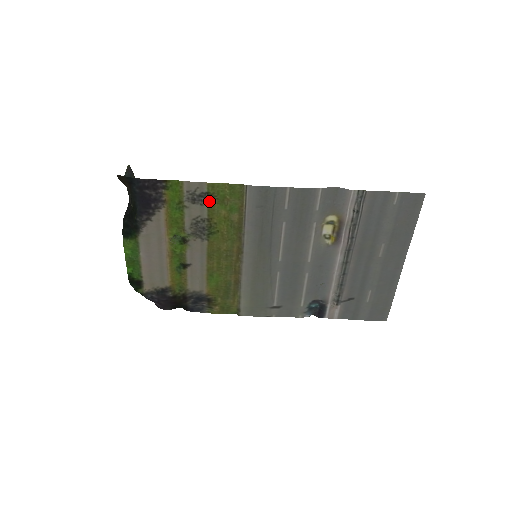
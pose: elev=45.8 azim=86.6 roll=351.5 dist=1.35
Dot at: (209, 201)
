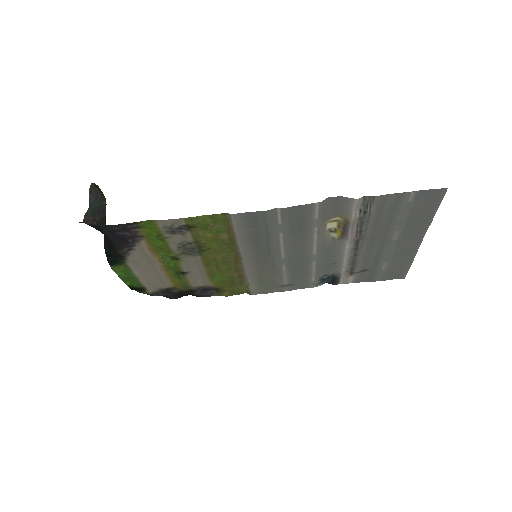
Dot at: (191, 230)
